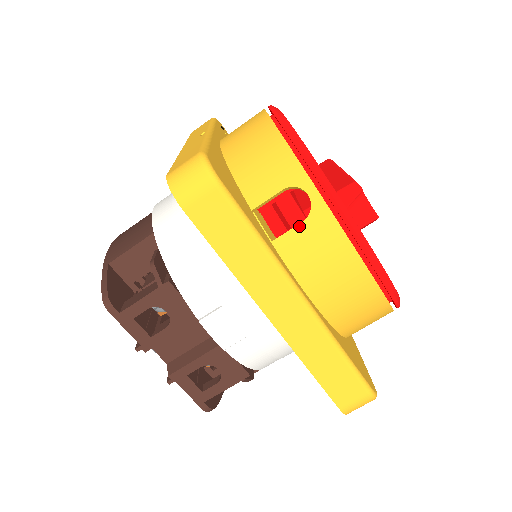
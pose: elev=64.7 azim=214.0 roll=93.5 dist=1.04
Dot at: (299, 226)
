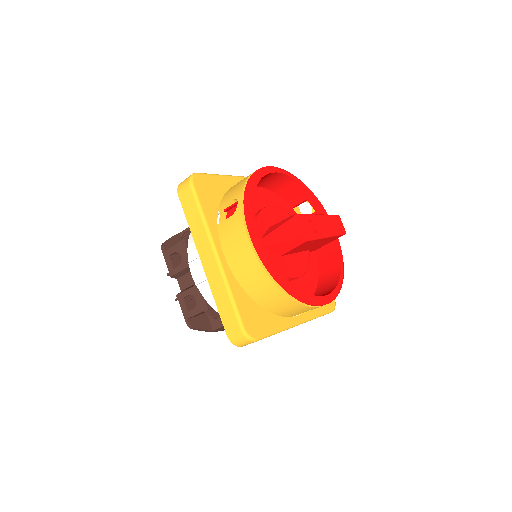
Dot at: (229, 218)
